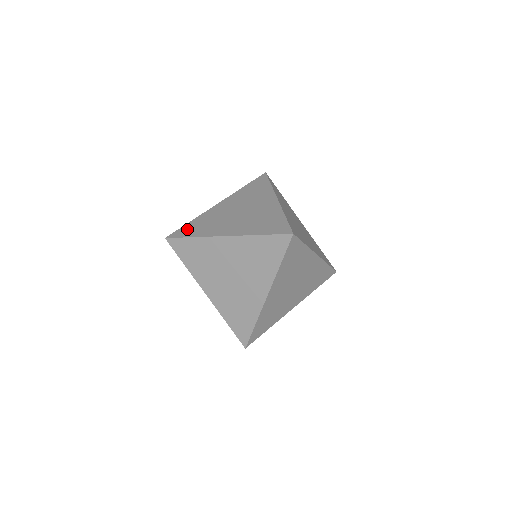
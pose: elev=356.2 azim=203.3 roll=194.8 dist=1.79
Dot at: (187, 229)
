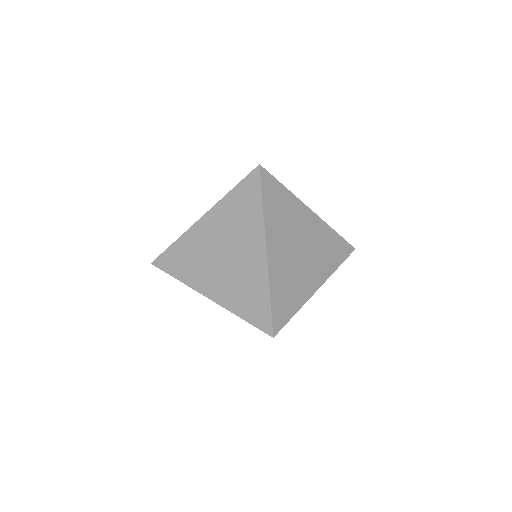
Dot at: occluded
